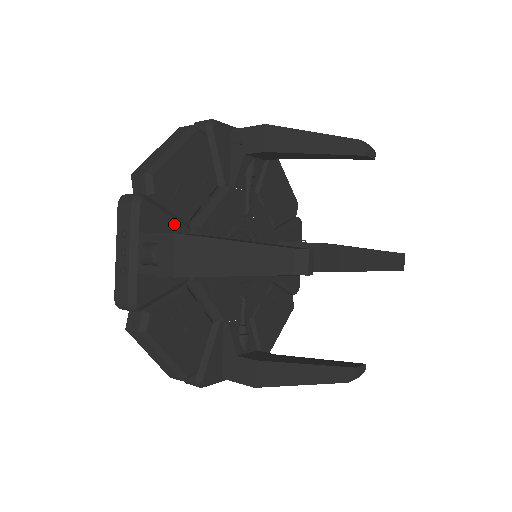
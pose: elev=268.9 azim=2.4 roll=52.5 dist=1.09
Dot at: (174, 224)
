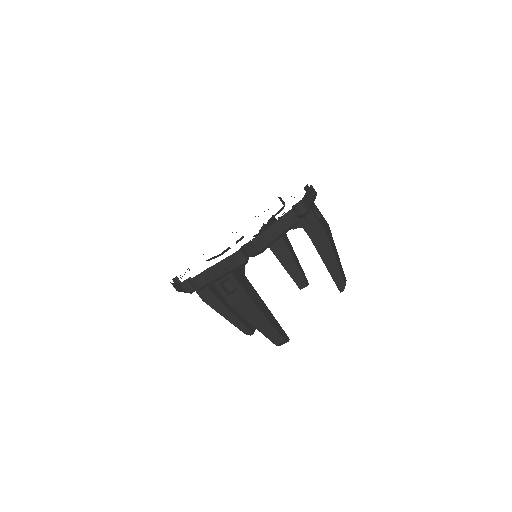
Dot at: occluded
